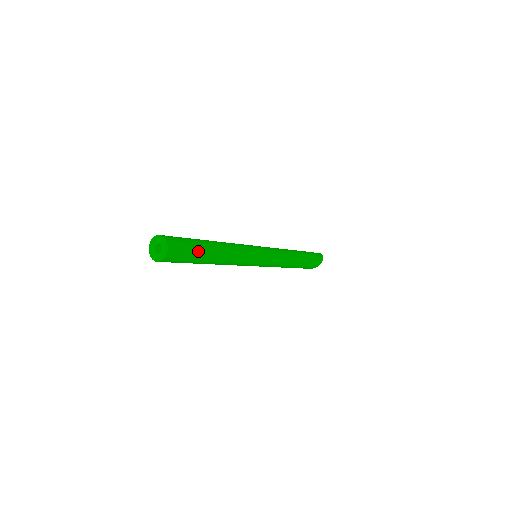
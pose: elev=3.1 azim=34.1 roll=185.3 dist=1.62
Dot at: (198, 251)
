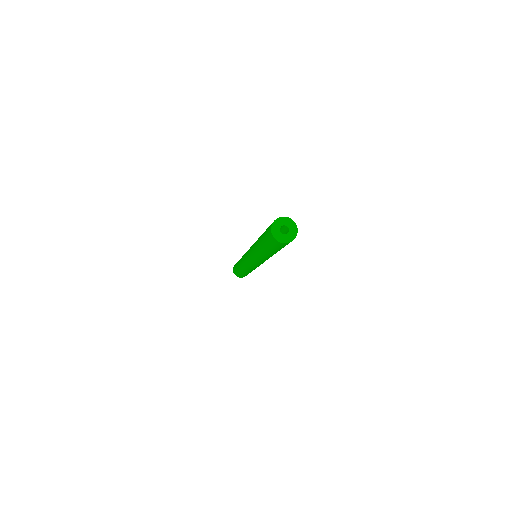
Dot at: occluded
